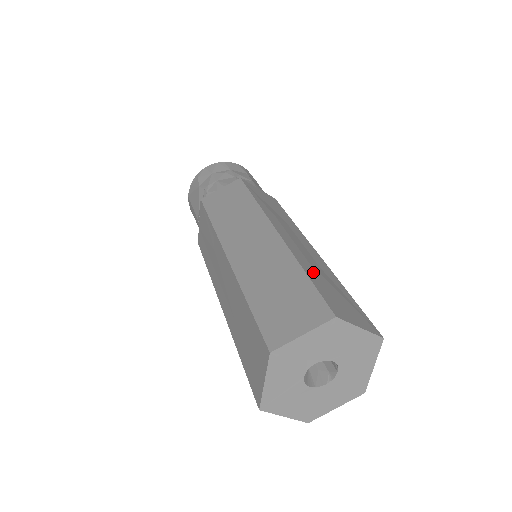
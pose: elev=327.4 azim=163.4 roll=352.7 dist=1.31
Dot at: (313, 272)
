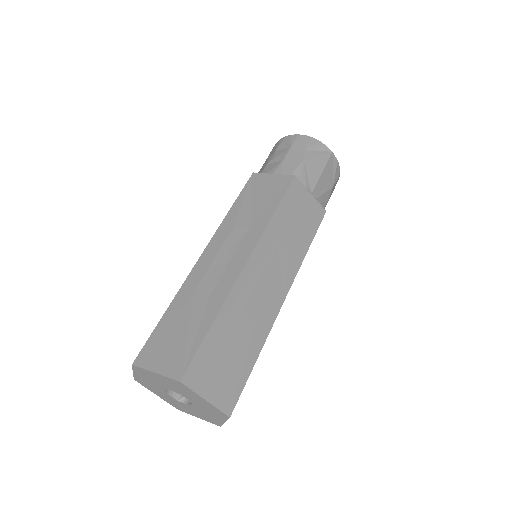
Dot at: (180, 307)
